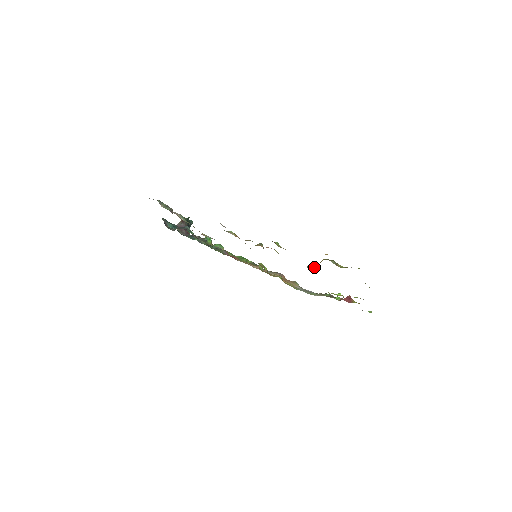
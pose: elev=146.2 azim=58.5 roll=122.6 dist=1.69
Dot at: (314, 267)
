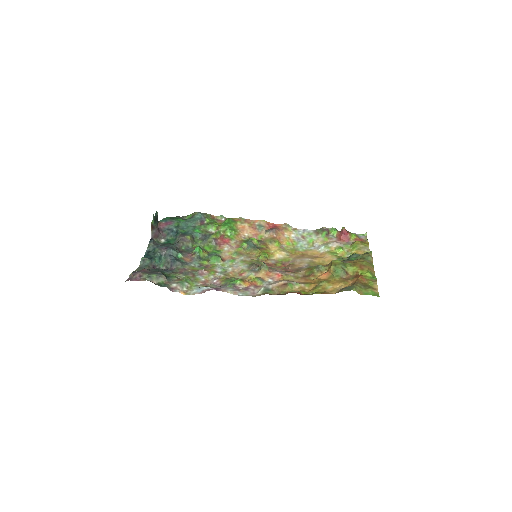
Dot at: (323, 270)
